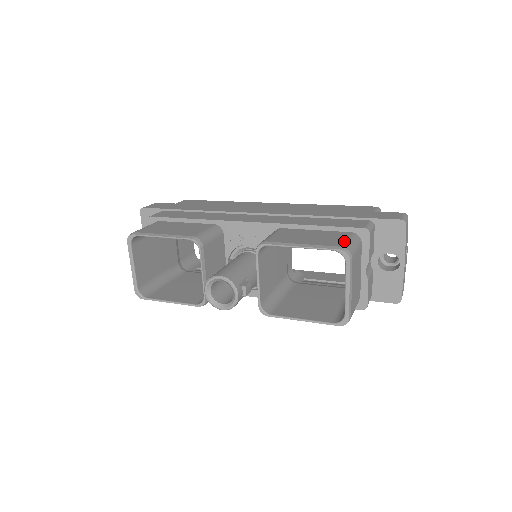
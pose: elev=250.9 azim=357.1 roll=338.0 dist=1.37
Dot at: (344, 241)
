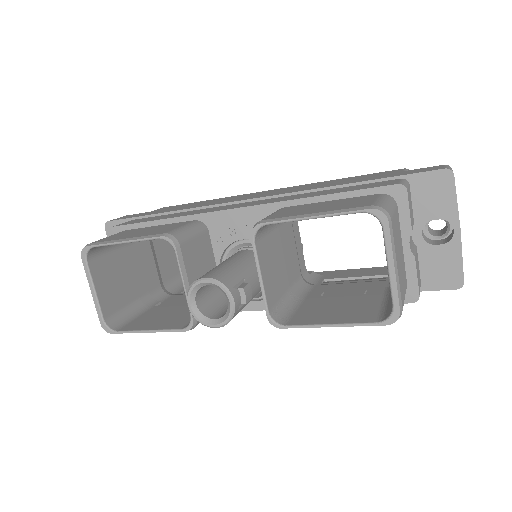
Dot at: (374, 200)
